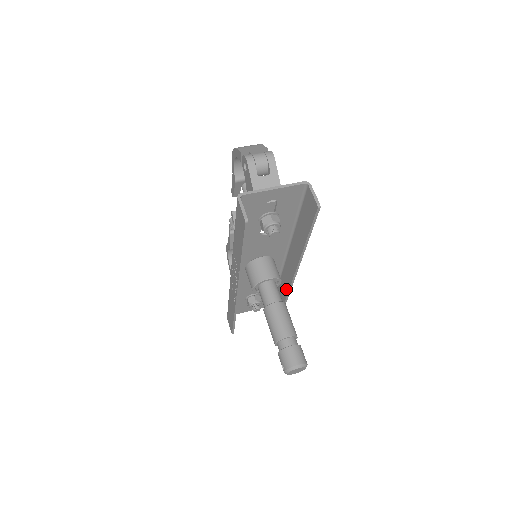
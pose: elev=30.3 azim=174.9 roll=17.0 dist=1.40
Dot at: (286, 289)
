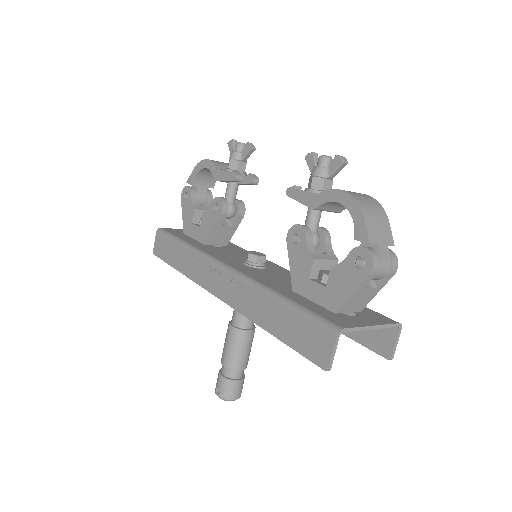
Dot at: occluded
